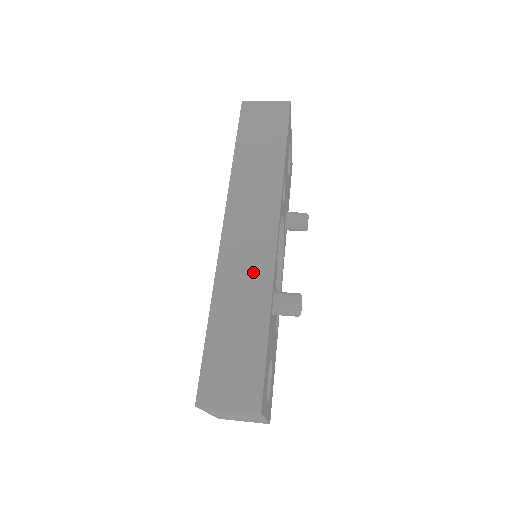
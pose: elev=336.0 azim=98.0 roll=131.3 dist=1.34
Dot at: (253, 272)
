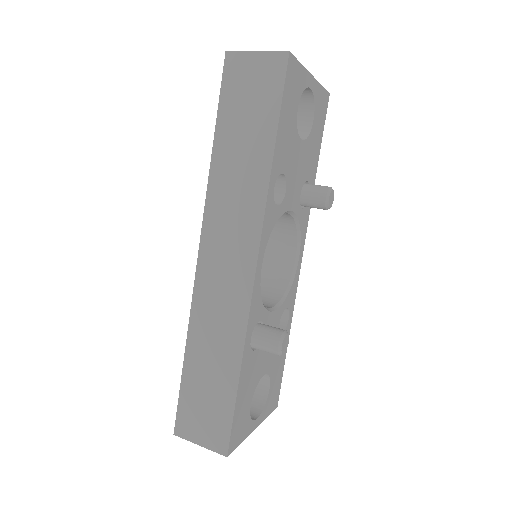
Dot at: (227, 312)
